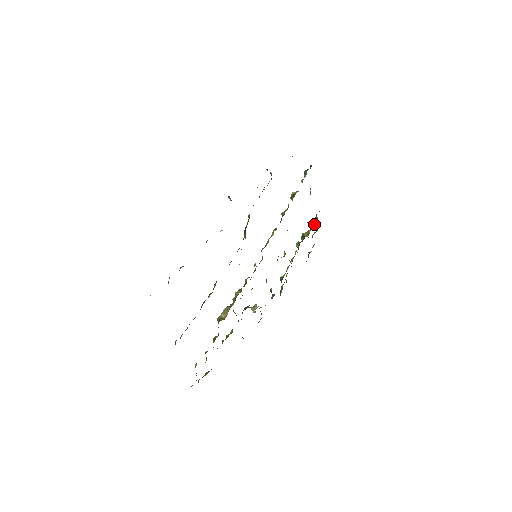
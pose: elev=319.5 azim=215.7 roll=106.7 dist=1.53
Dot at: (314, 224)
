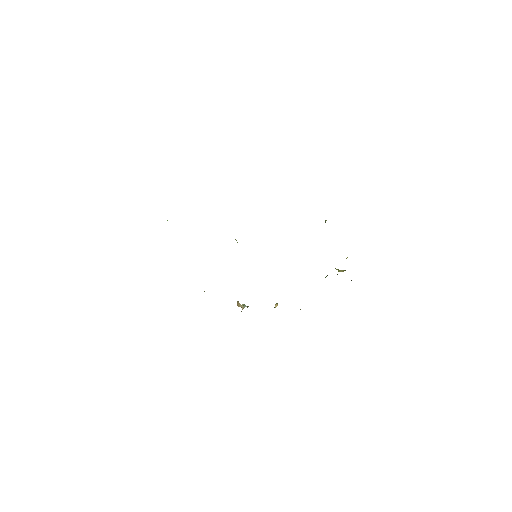
Dot at: occluded
